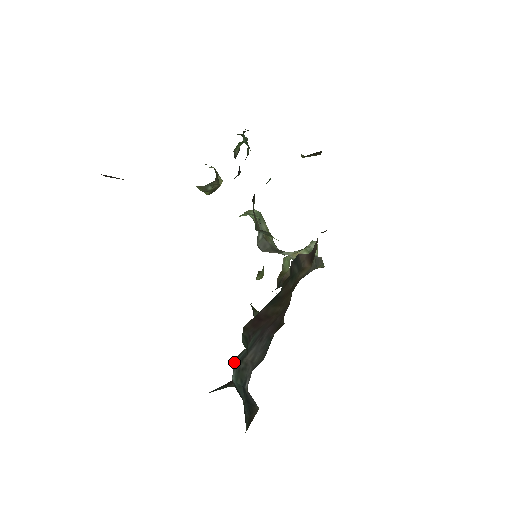
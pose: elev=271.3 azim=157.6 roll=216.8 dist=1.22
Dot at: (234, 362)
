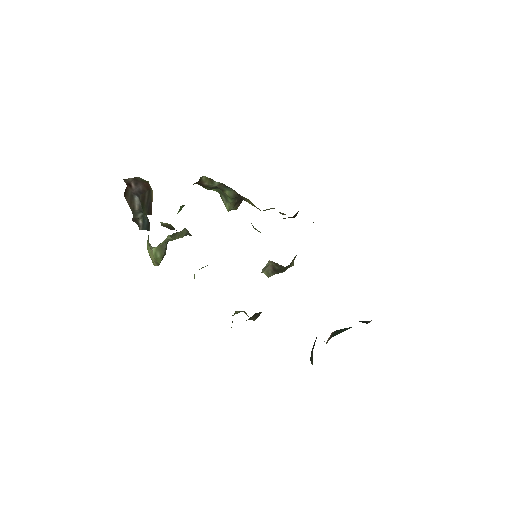
Dot at: occluded
